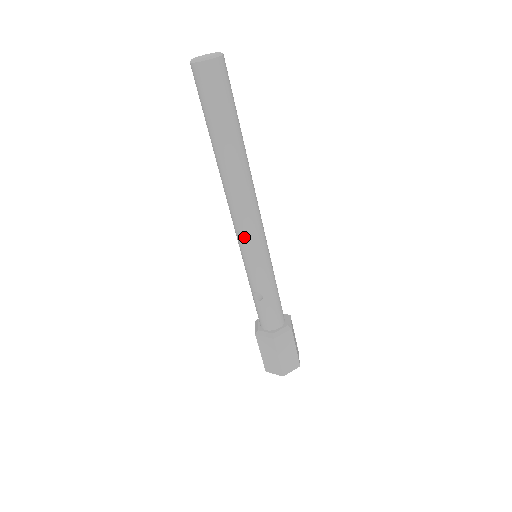
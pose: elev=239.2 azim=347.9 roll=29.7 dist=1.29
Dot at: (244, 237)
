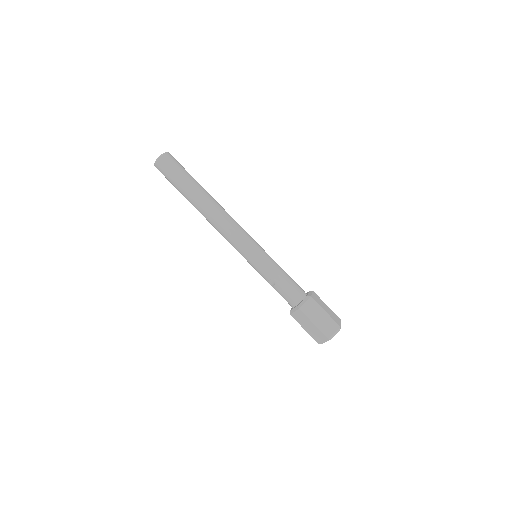
Dot at: (236, 245)
